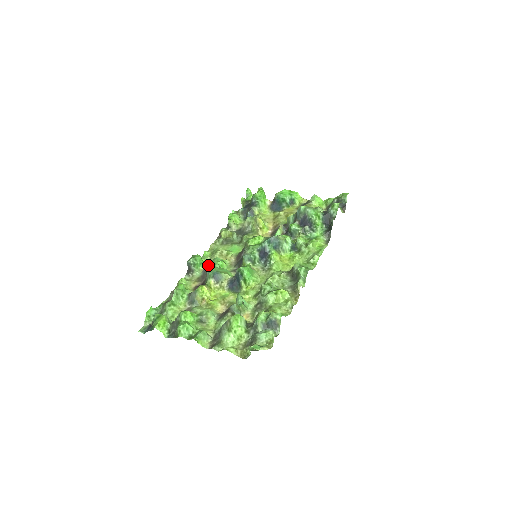
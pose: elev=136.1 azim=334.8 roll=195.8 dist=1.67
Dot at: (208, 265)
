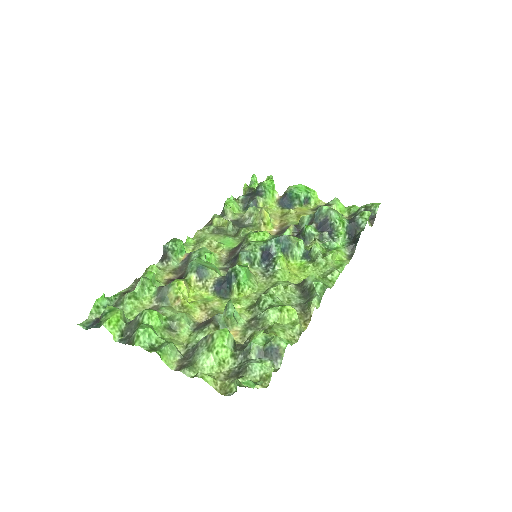
Dot at: (191, 255)
